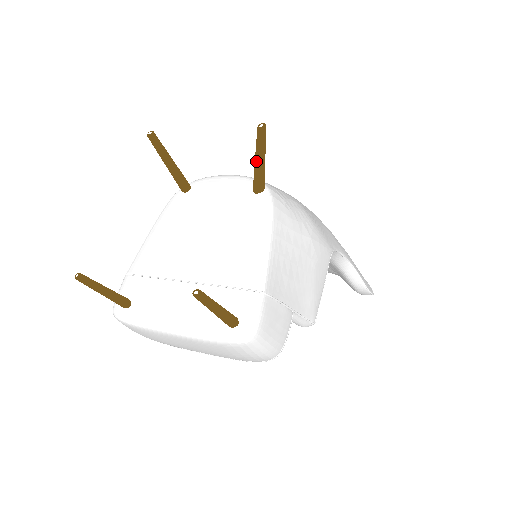
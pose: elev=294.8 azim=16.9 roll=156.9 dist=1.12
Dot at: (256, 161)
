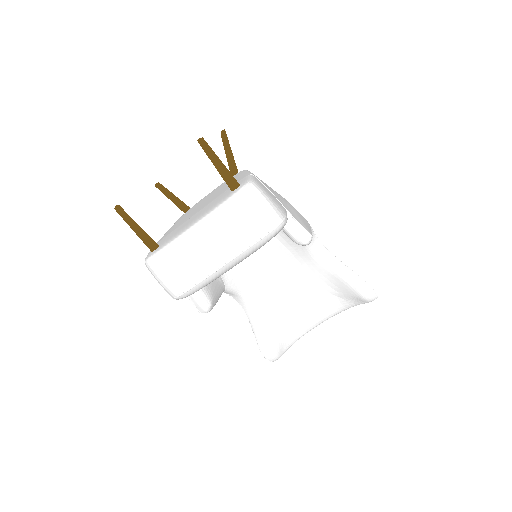
Dot at: (226, 153)
